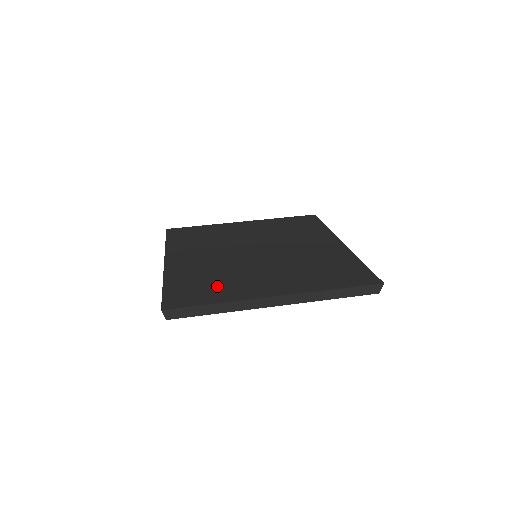
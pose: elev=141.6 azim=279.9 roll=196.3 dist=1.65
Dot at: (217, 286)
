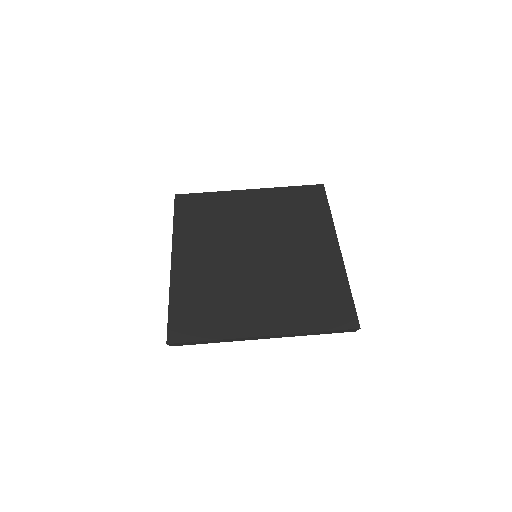
Dot at: (215, 312)
